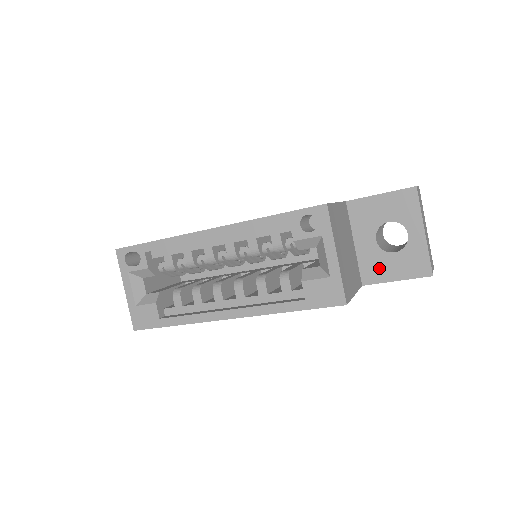
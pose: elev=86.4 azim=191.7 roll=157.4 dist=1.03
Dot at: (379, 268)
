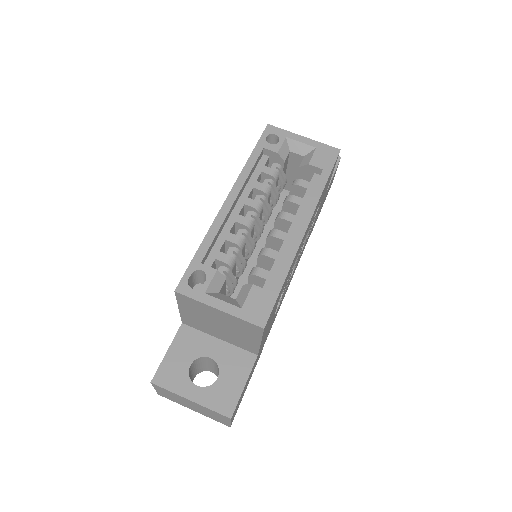
Dot at: occluded
